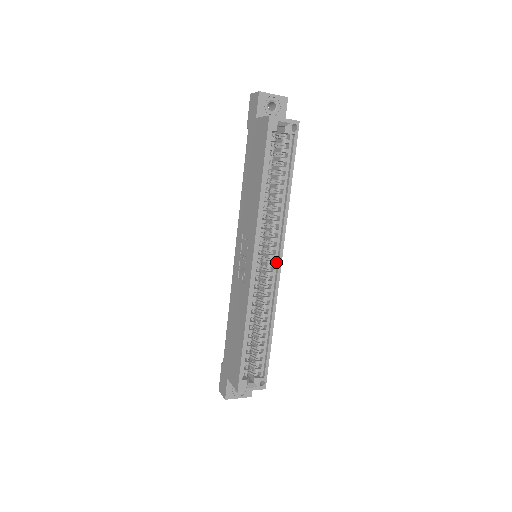
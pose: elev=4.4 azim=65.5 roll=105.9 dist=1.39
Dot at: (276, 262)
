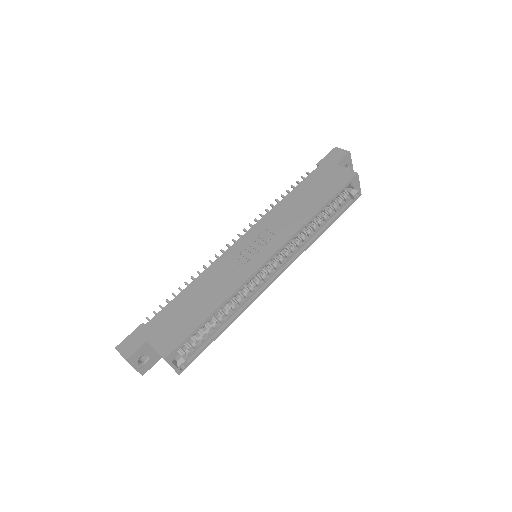
Dot at: (274, 273)
